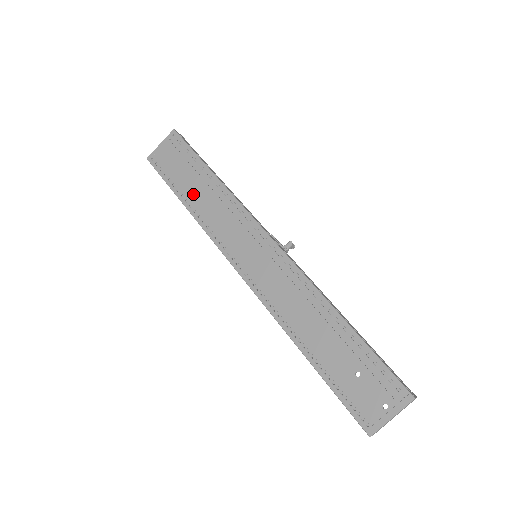
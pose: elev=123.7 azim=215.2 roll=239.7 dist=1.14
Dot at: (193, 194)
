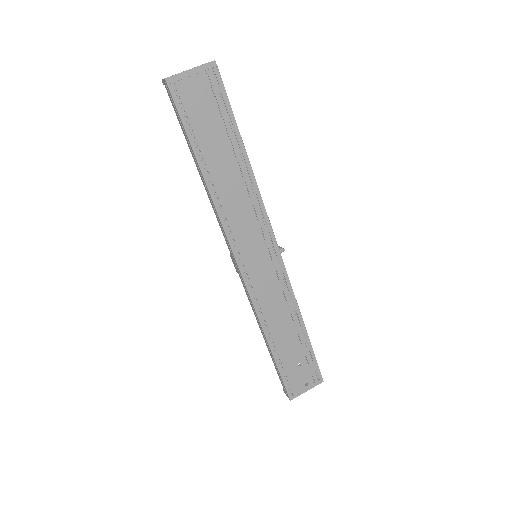
Dot at: (217, 167)
